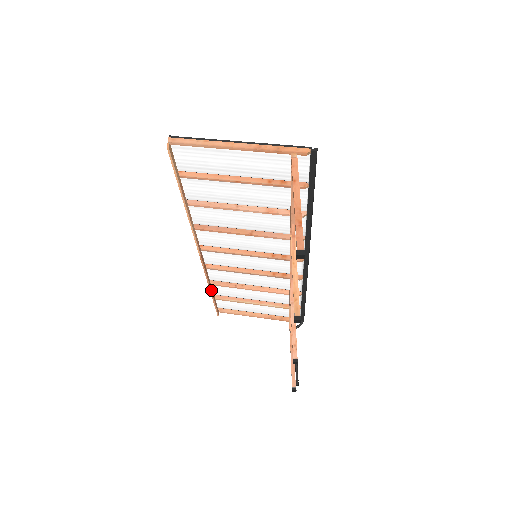
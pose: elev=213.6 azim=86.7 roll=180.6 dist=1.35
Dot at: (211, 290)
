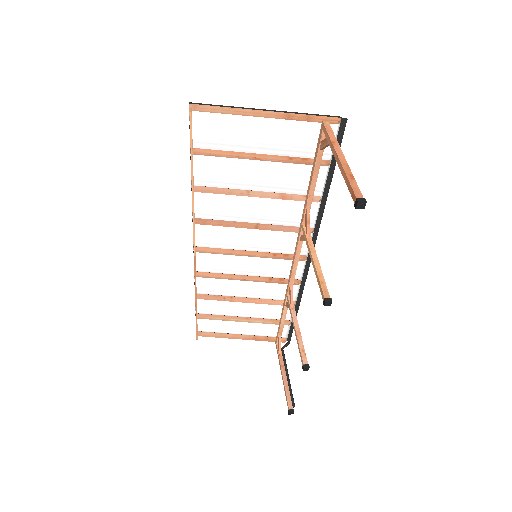
Dot at: (196, 304)
